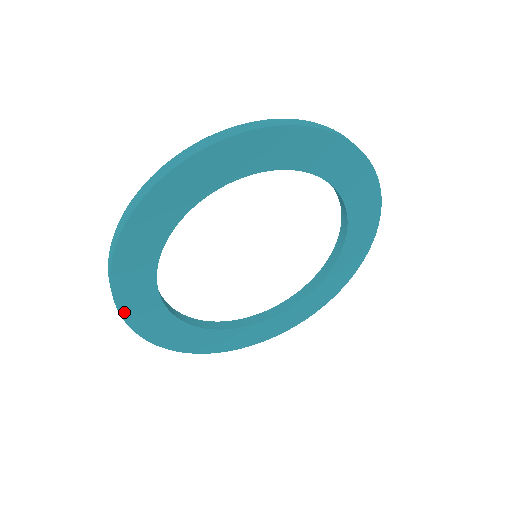
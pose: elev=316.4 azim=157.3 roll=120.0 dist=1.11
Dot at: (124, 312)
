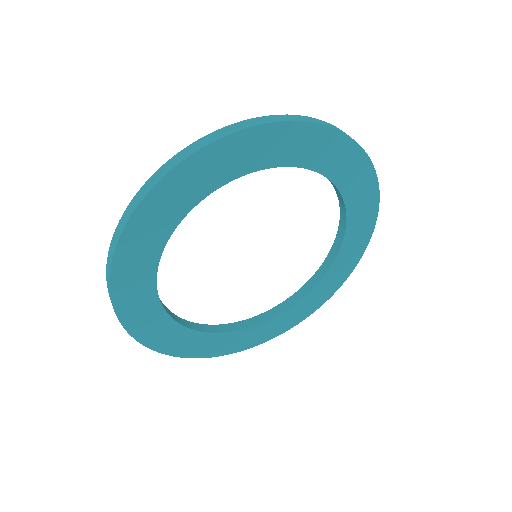
Dot at: (157, 190)
